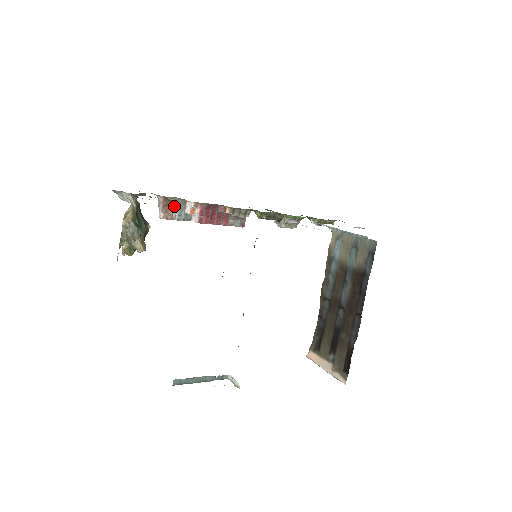
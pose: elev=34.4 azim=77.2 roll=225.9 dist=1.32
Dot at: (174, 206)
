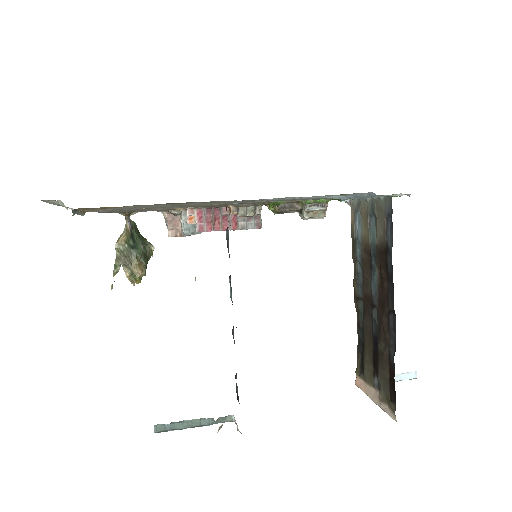
Dot at: (181, 220)
